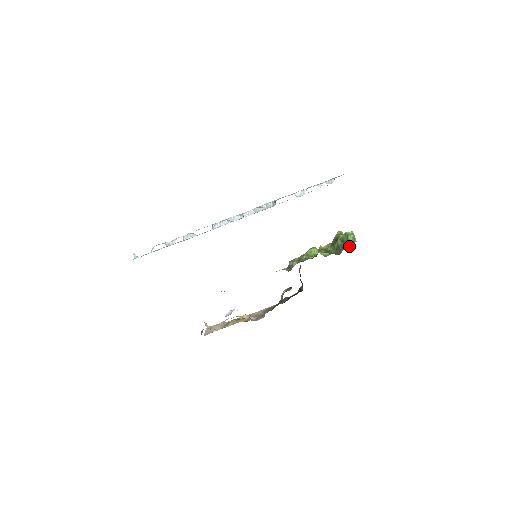
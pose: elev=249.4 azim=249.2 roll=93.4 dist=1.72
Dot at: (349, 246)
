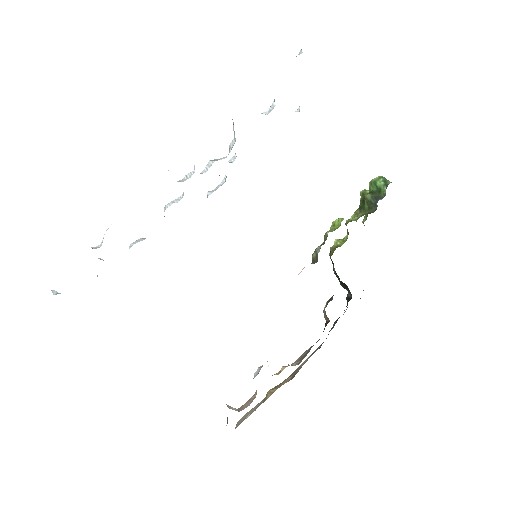
Dot at: (384, 193)
